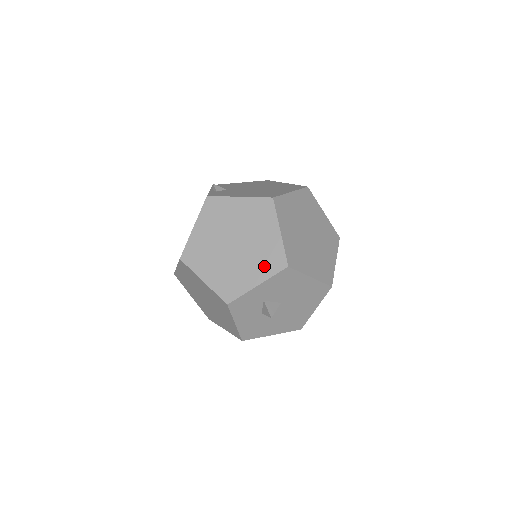
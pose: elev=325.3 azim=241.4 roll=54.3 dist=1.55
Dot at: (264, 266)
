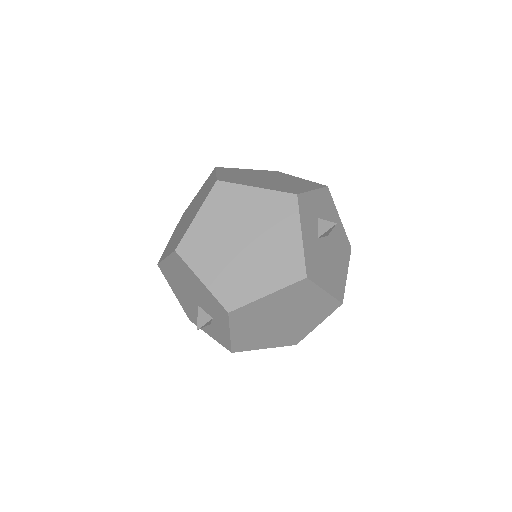
Dot at: (307, 185)
